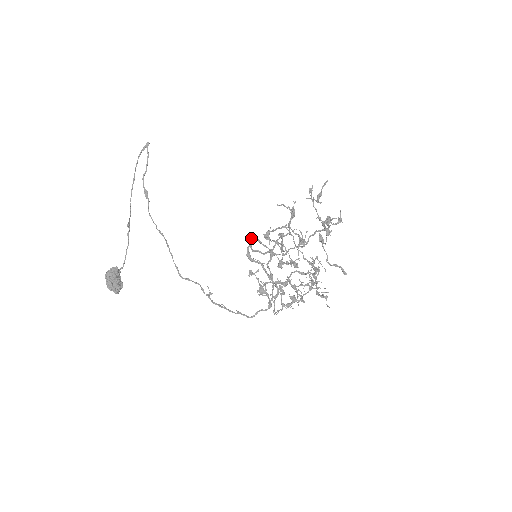
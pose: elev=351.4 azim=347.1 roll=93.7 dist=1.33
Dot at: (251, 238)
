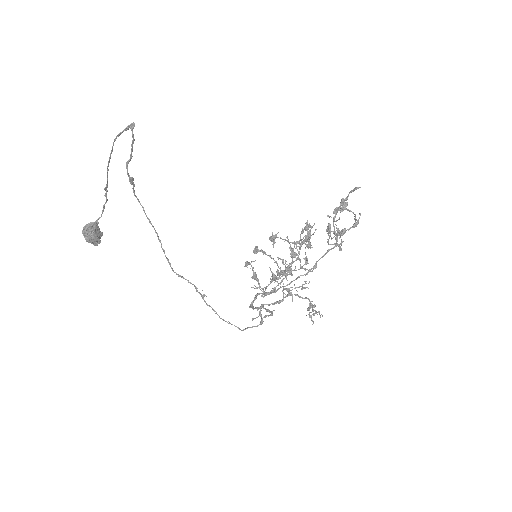
Dot at: (255, 252)
